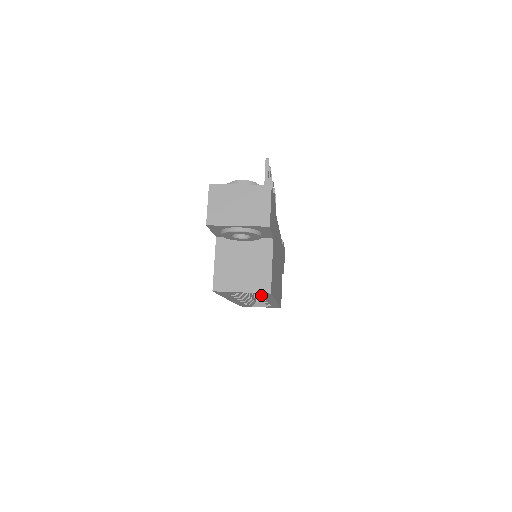
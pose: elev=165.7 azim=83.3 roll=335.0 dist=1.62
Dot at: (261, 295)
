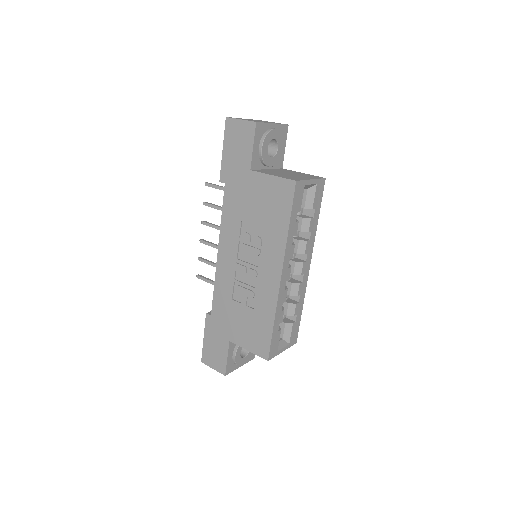
Dot at: (316, 201)
